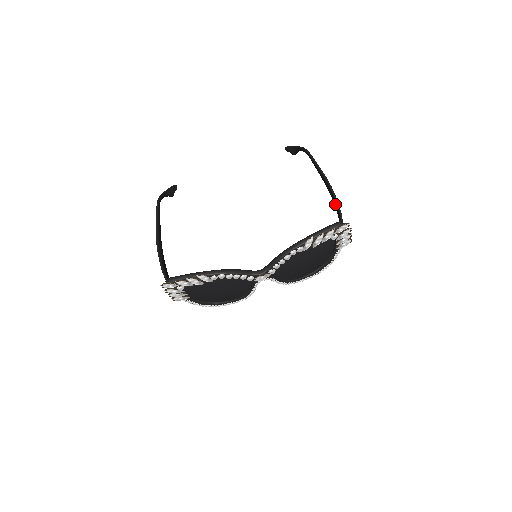
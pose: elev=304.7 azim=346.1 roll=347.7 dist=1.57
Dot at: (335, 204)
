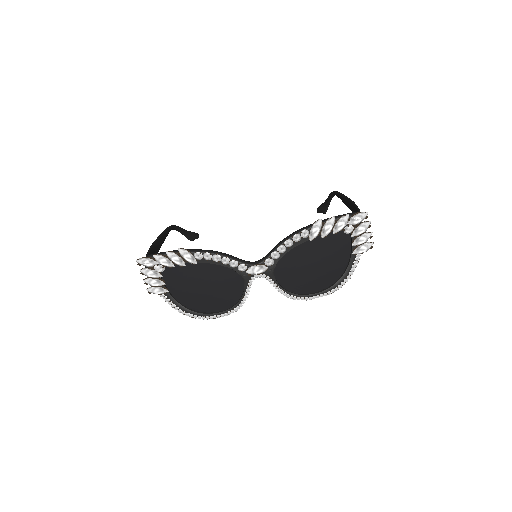
Dot at: occluded
